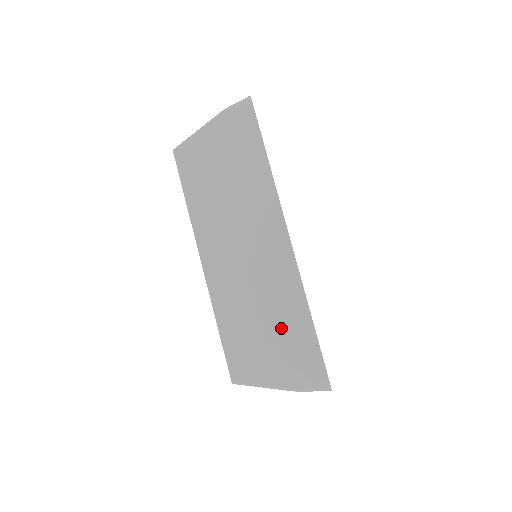
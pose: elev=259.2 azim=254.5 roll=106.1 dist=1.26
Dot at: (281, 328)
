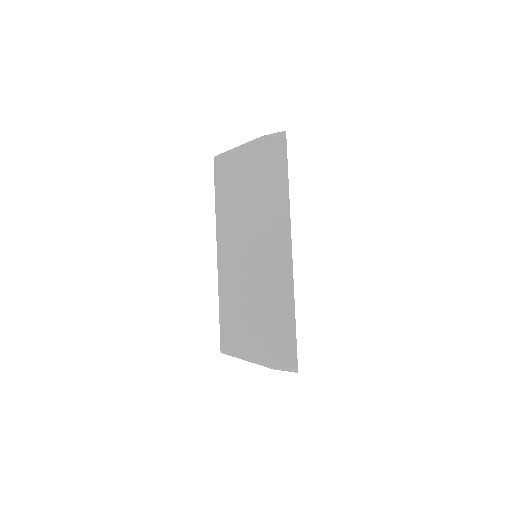
Dot at: (269, 317)
